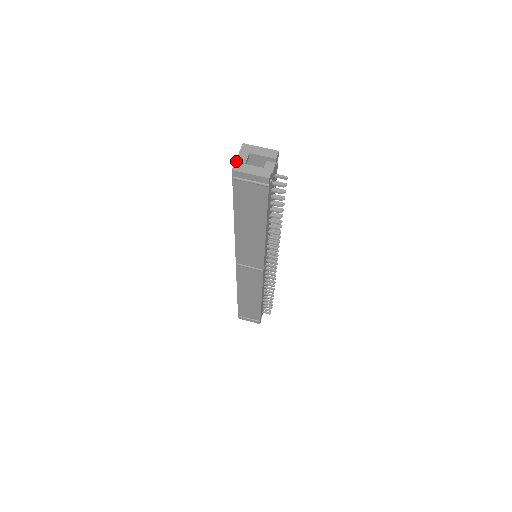
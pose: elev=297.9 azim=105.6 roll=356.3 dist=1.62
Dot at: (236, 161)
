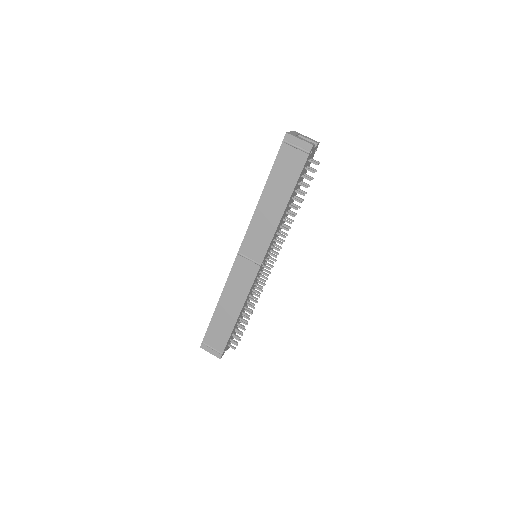
Dot at: (289, 132)
